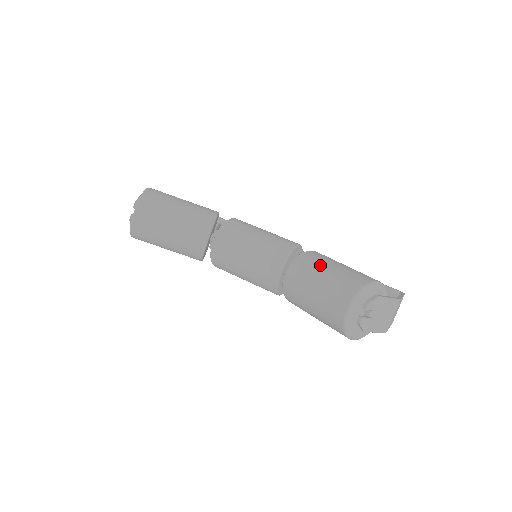
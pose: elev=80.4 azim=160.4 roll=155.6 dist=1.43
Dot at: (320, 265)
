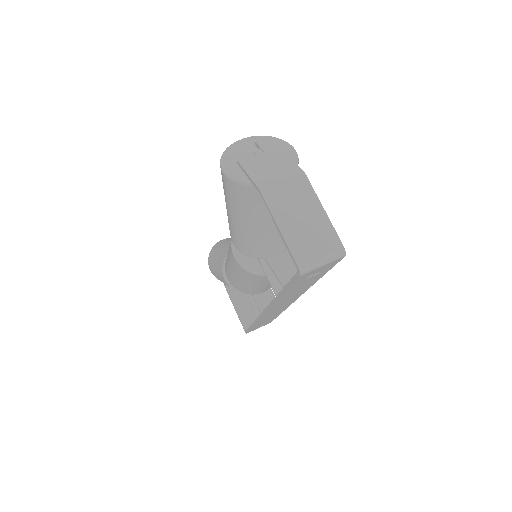
Dot at: occluded
